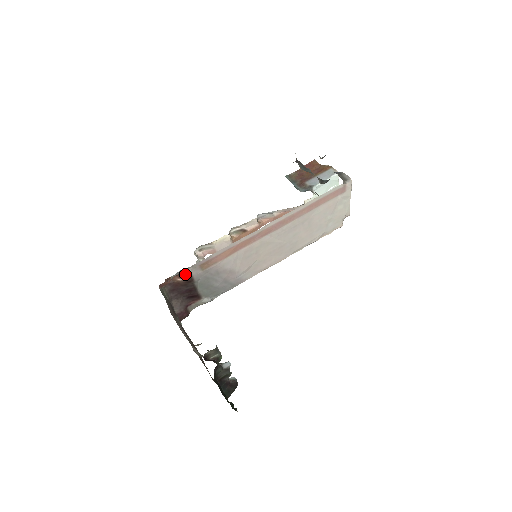
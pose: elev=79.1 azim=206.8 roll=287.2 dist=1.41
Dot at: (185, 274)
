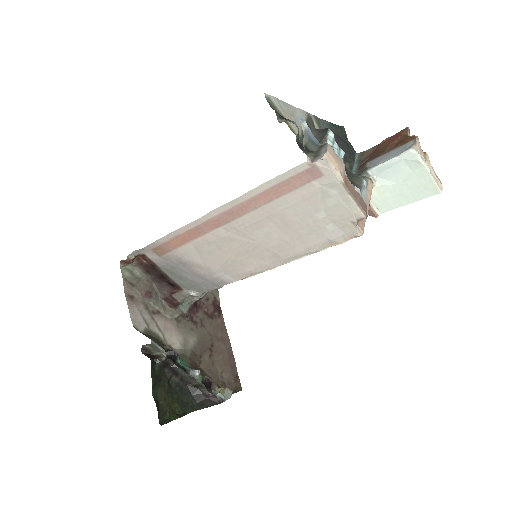
Dot at: (144, 256)
